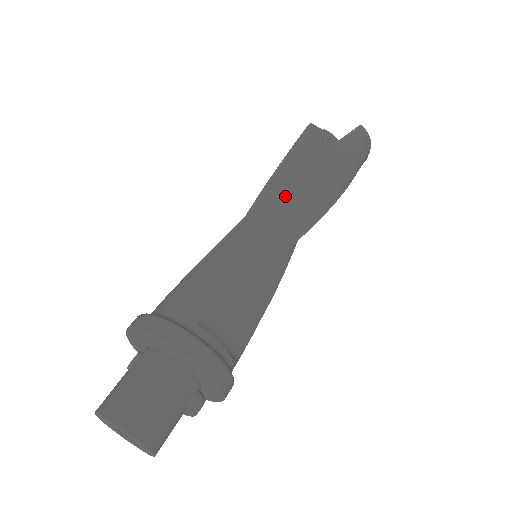
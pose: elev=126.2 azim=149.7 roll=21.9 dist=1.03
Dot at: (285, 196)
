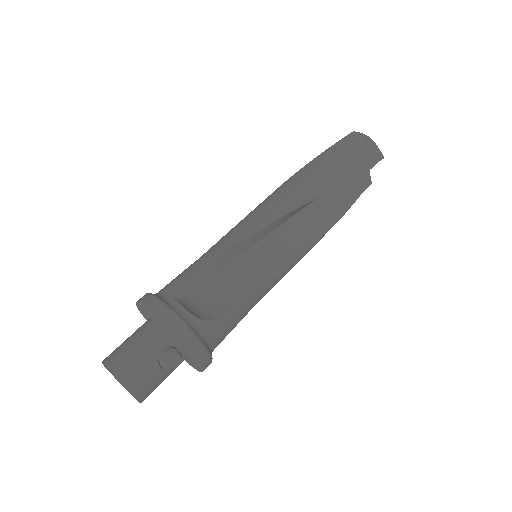
Dot at: (264, 201)
